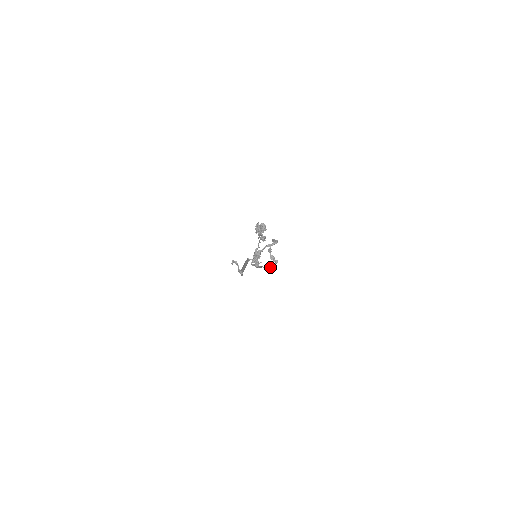
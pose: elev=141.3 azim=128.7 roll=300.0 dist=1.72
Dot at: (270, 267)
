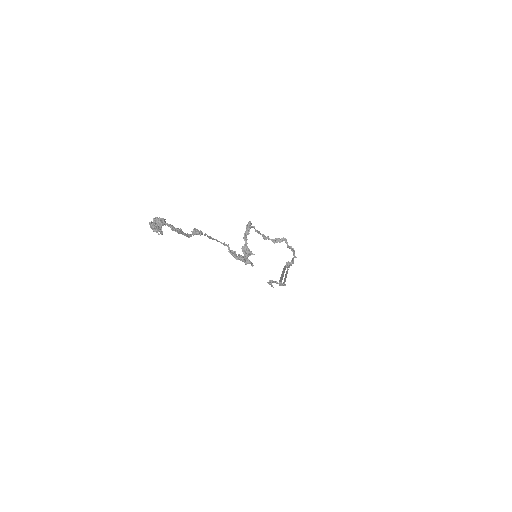
Dot at: occluded
